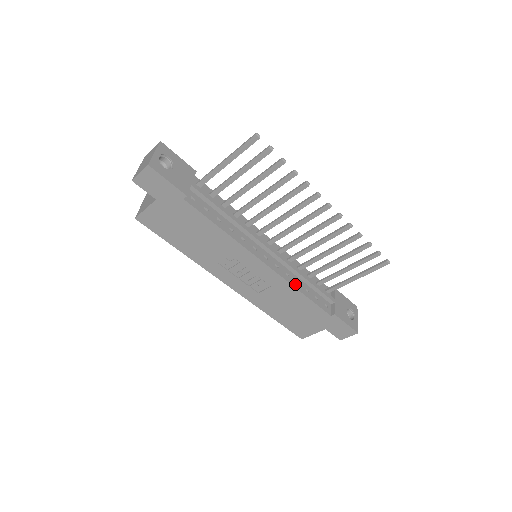
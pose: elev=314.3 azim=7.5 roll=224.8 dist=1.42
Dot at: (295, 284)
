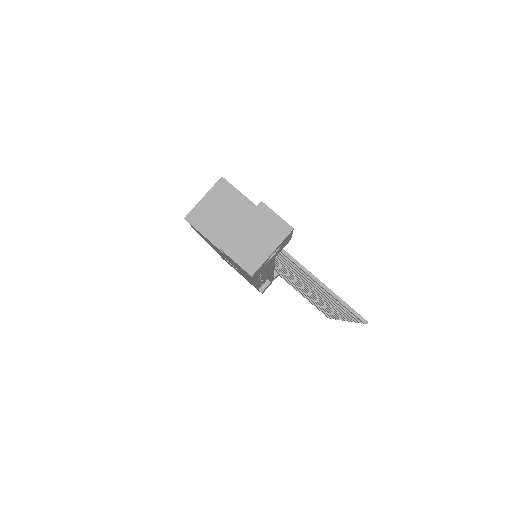
Dot at: occluded
